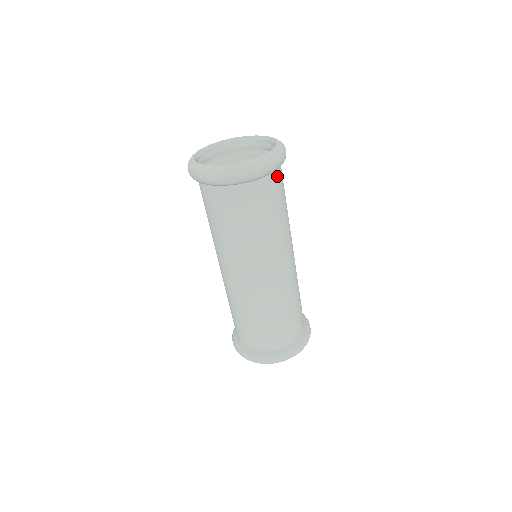
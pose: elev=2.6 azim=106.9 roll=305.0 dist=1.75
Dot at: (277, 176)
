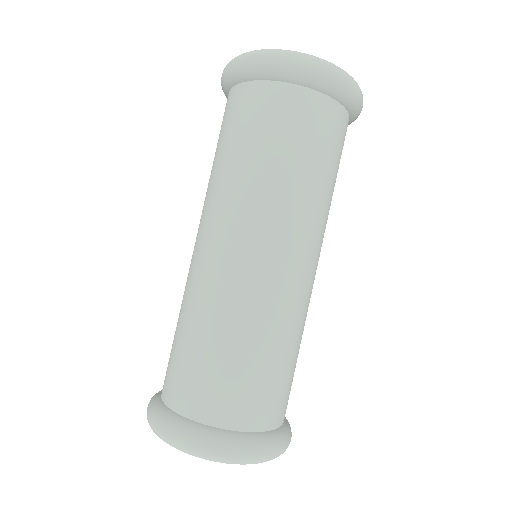
Dot at: (331, 110)
